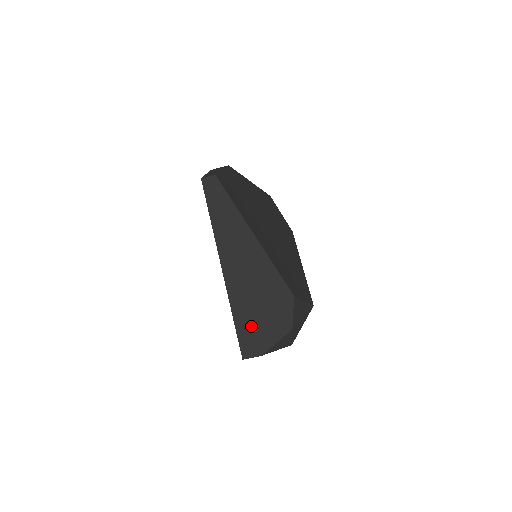
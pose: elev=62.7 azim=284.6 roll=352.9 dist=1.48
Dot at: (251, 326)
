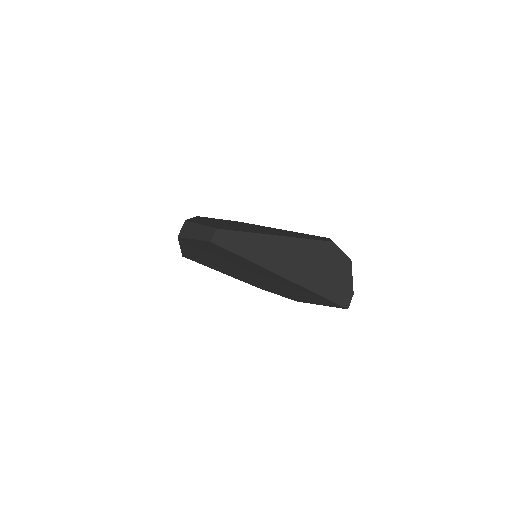
Dot at: (332, 287)
